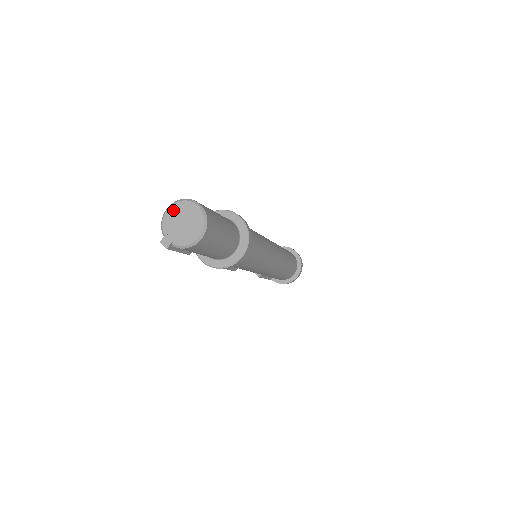
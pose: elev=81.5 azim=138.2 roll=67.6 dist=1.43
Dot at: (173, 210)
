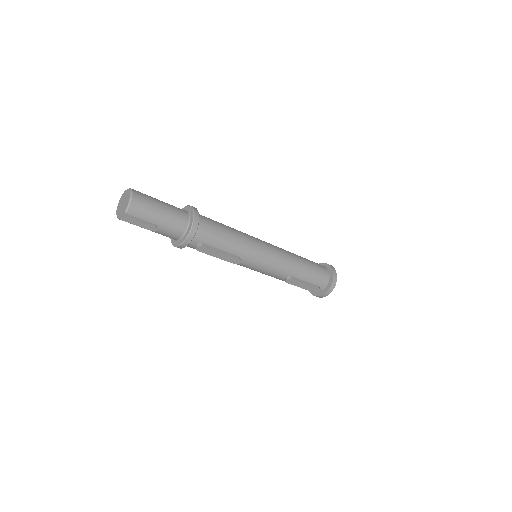
Dot at: (118, 209)
